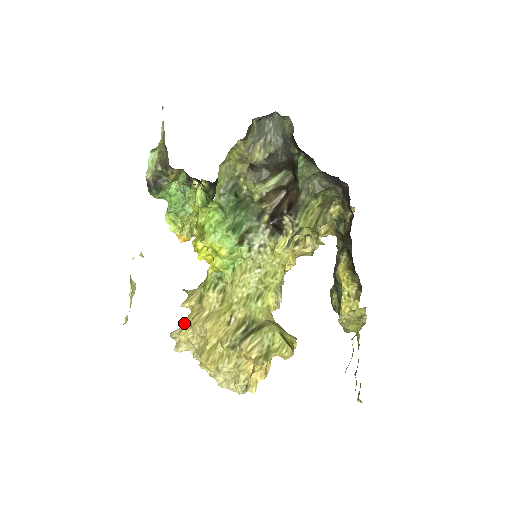
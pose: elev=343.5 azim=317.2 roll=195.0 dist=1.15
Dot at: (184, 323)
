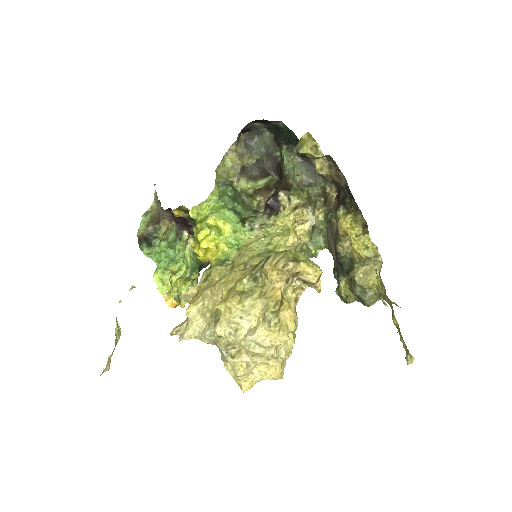
Dot at: (190, 302)
